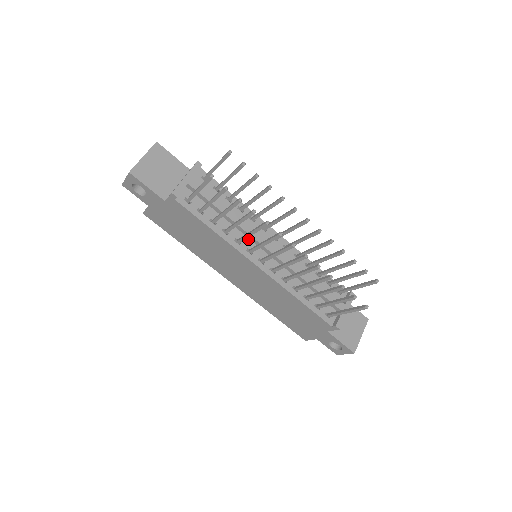
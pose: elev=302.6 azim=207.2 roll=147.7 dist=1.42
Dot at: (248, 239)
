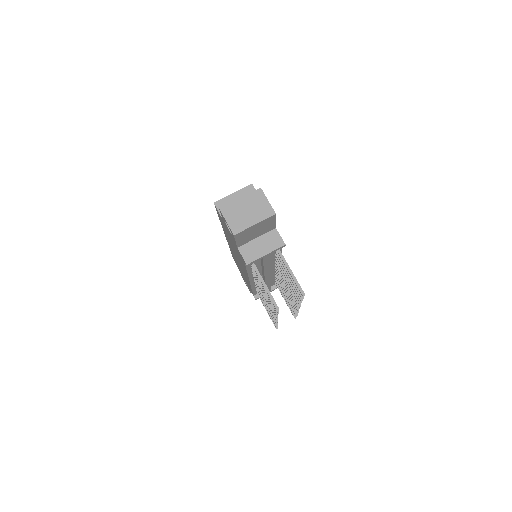
Dot at: (261, 271)
